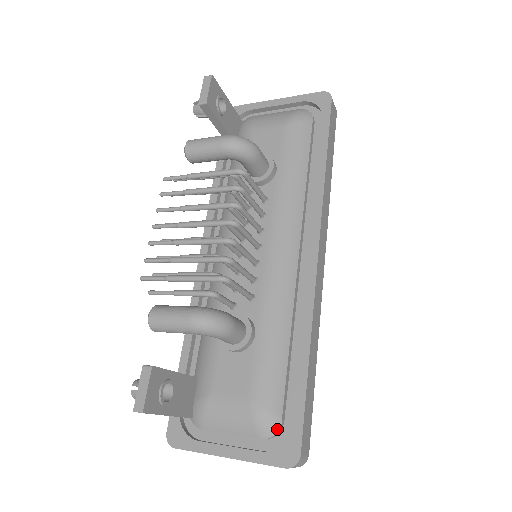
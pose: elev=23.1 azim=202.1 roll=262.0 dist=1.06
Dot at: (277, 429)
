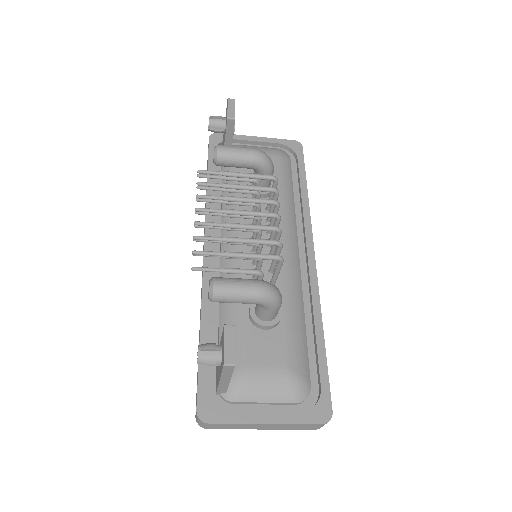
Dot at: (308, 393)
